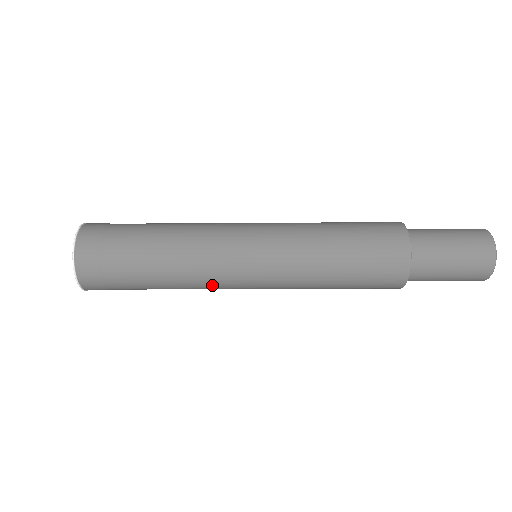
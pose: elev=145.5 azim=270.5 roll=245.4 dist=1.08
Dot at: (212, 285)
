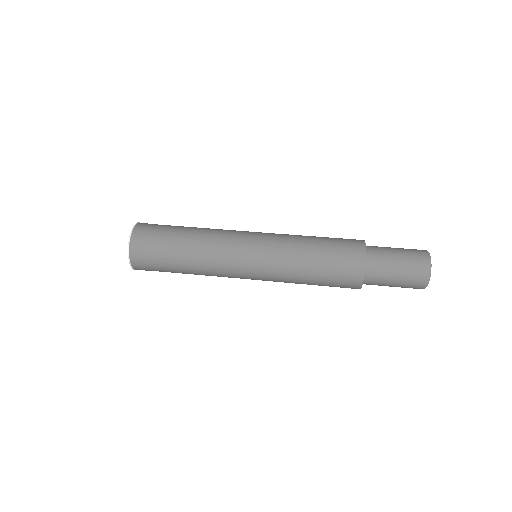
Dot at: (221, 261)
